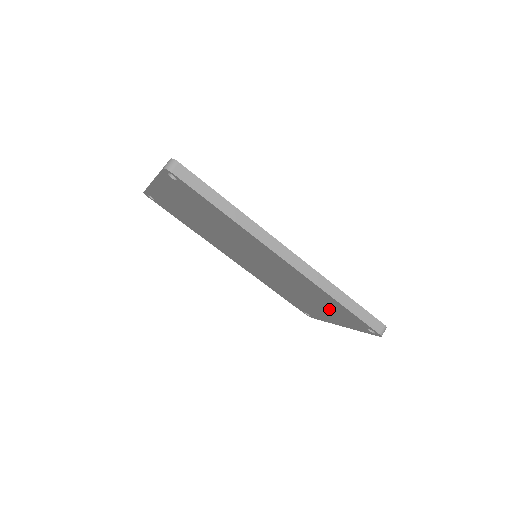
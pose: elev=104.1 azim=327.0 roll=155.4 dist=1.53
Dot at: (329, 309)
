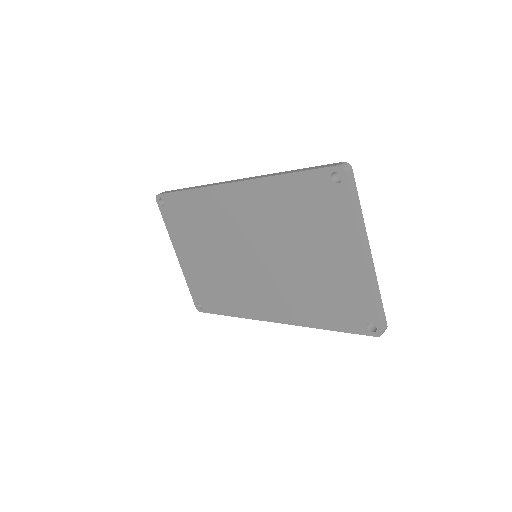
Dot at: (315, 224)
